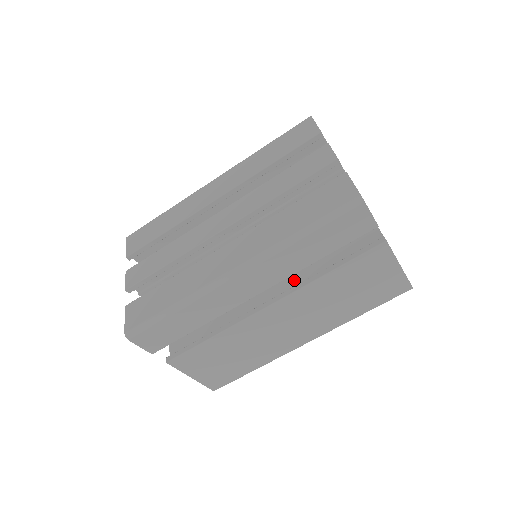
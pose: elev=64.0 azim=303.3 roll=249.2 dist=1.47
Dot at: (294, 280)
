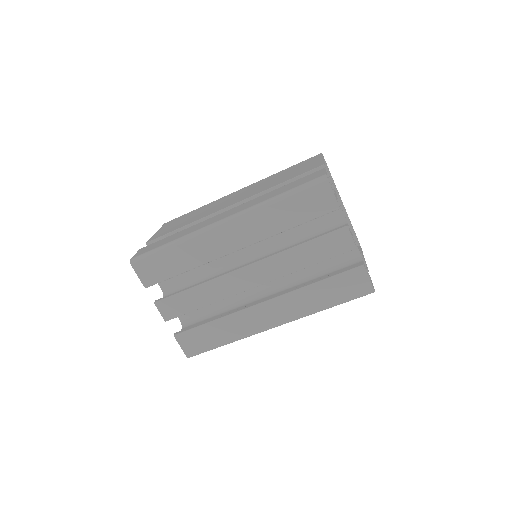
Dot at: occluded
